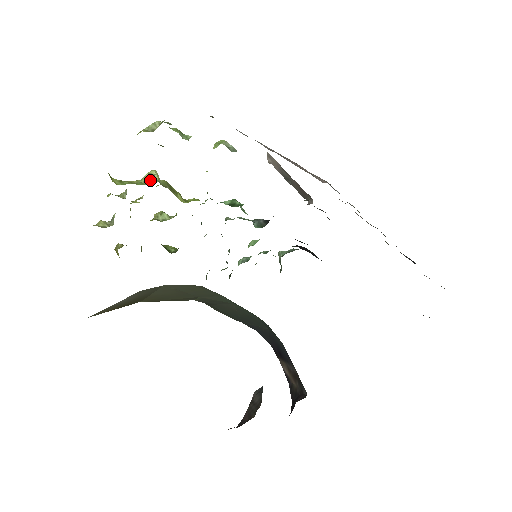
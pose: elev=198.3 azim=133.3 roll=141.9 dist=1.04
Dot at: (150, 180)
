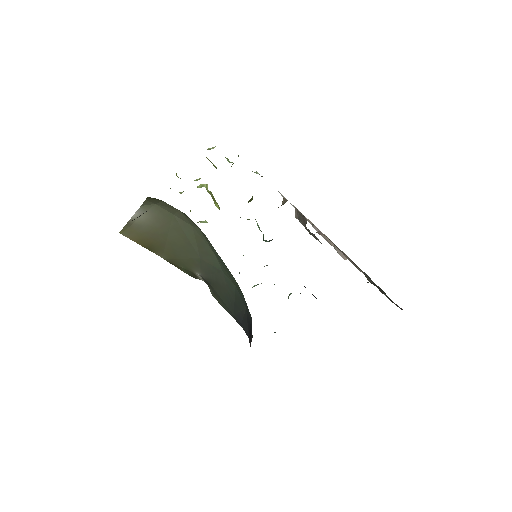
Dot at: (201, 187)
